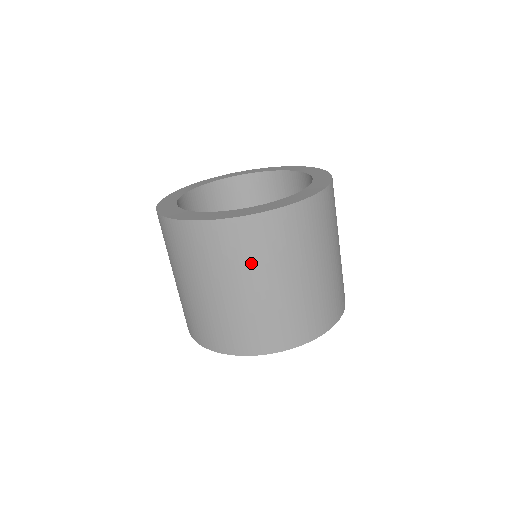
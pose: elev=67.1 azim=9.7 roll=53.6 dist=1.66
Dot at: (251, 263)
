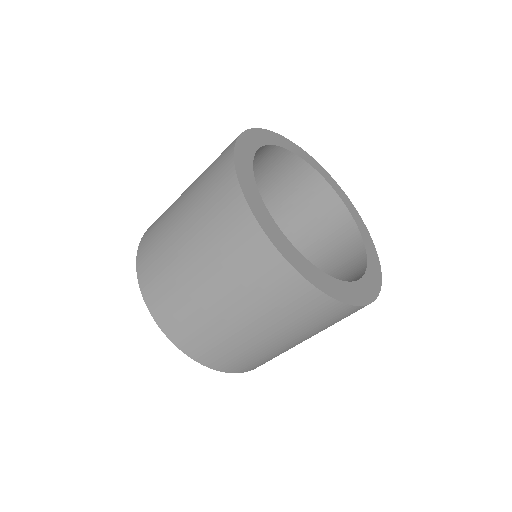
Dot at: occluded
